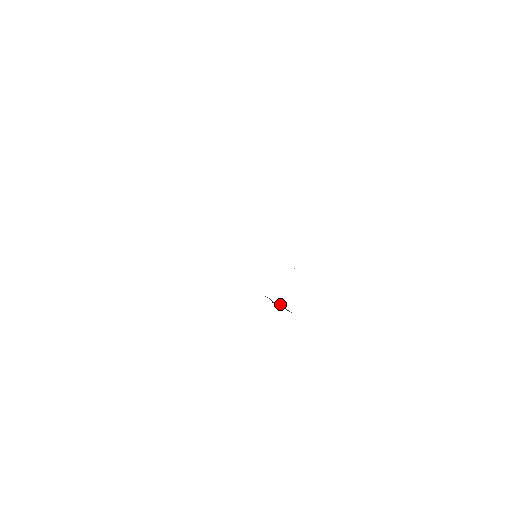
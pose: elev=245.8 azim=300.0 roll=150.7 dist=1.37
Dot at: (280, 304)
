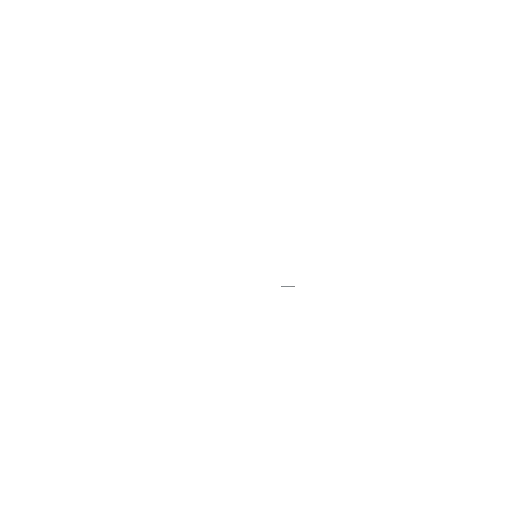
Dot at: occluded
